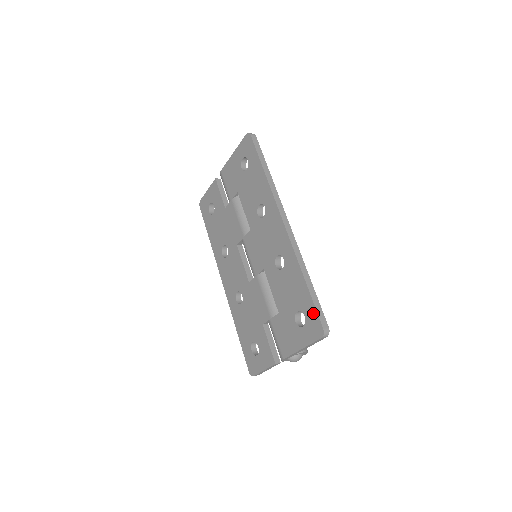
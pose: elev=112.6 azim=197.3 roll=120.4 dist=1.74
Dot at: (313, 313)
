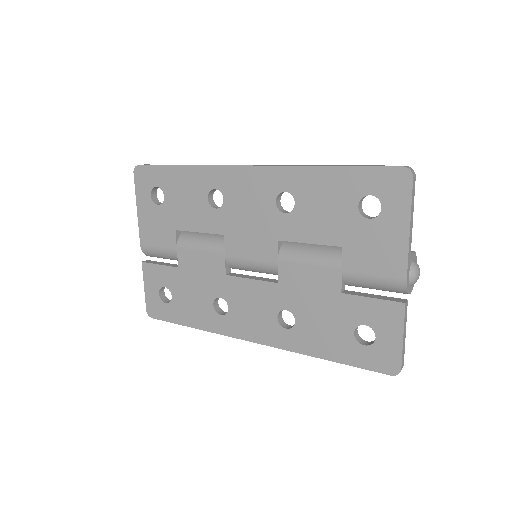
Dot at: (374, 174)
